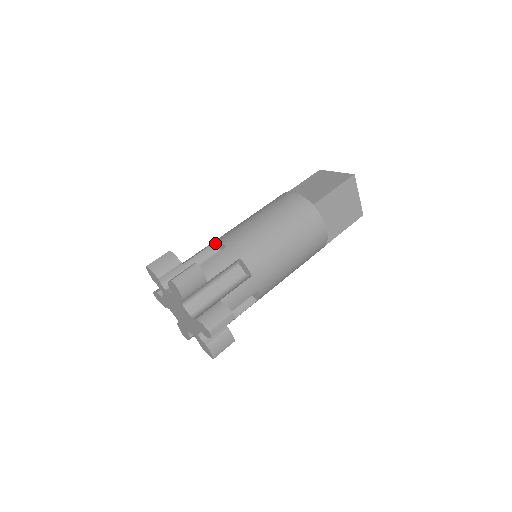
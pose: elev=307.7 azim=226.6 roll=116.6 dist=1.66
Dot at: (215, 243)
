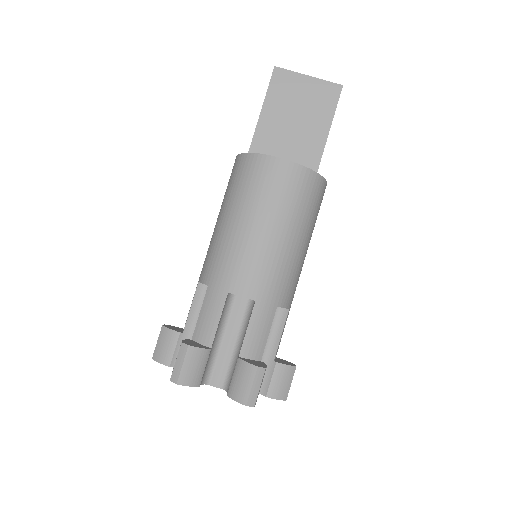
Dot at: (228, 293)
